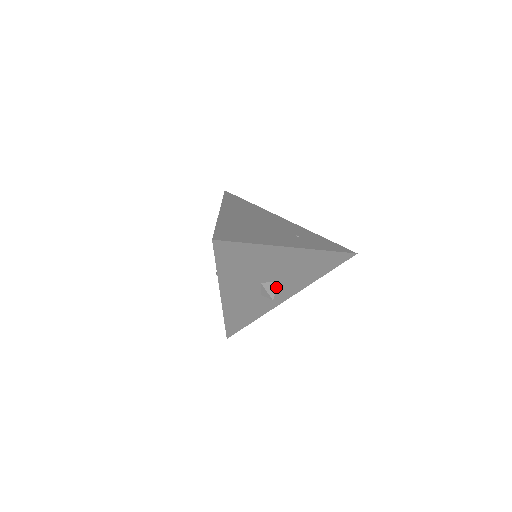
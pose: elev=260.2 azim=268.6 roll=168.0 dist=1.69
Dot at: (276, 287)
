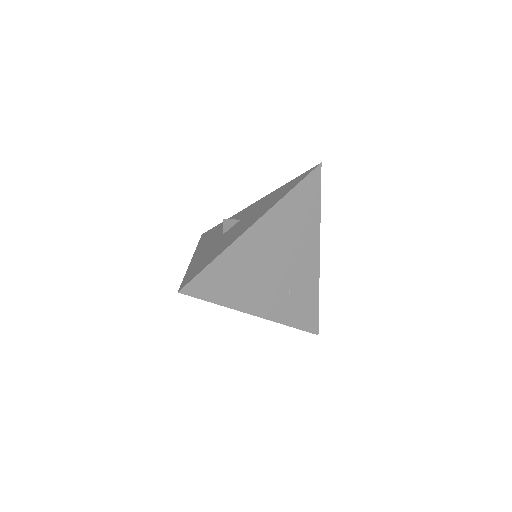
Dot at: occluded
